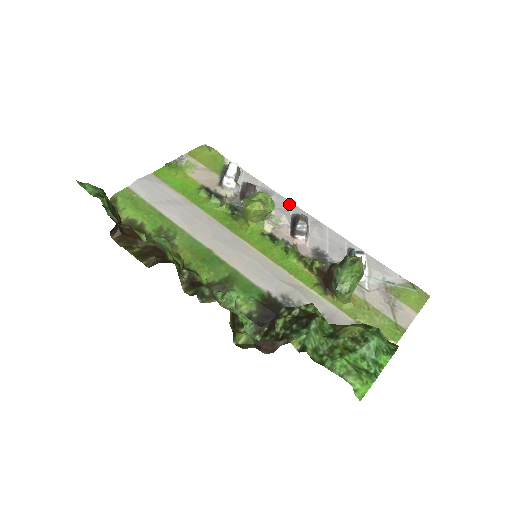
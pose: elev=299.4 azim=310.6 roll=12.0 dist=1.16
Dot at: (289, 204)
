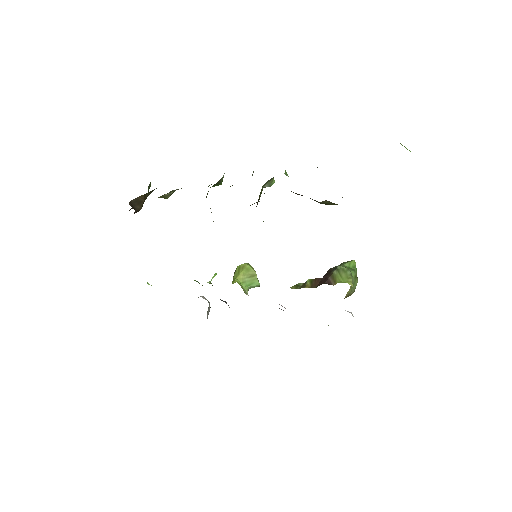
Dot at: occluded
